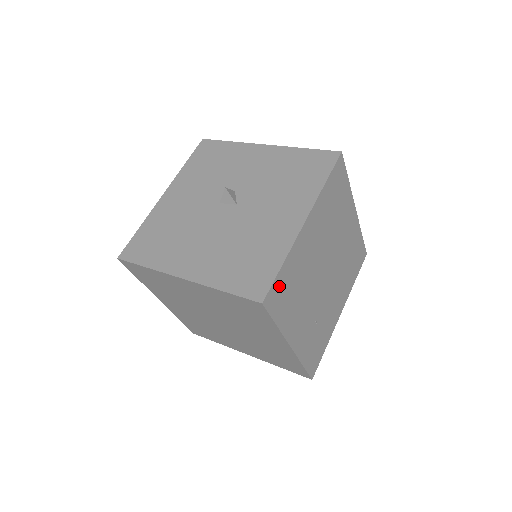
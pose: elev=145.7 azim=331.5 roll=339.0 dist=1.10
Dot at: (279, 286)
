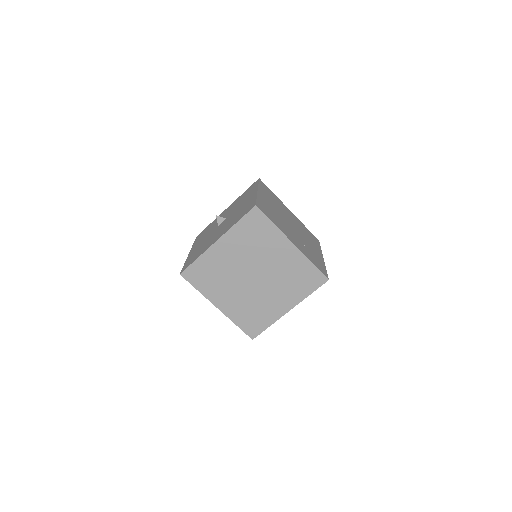
Dot at: (261, 206)
